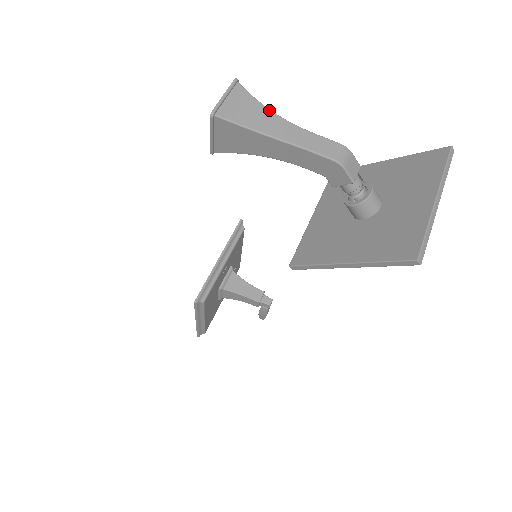
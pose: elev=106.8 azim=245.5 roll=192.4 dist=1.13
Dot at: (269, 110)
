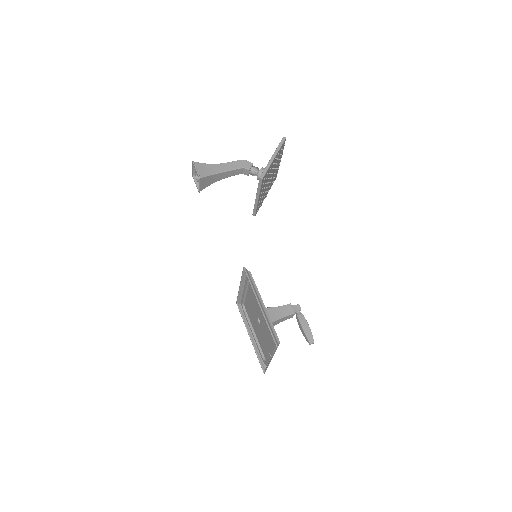
Dot at: occluded
